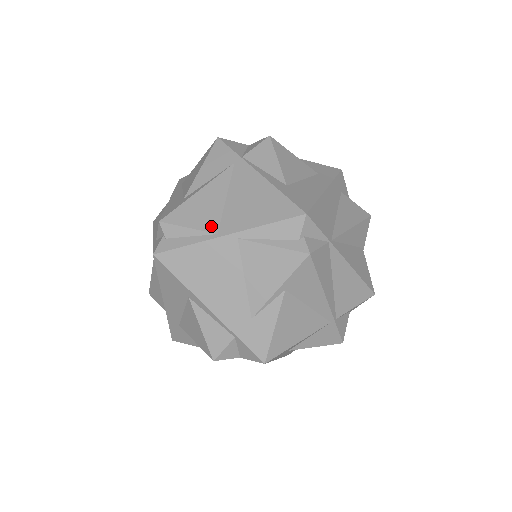
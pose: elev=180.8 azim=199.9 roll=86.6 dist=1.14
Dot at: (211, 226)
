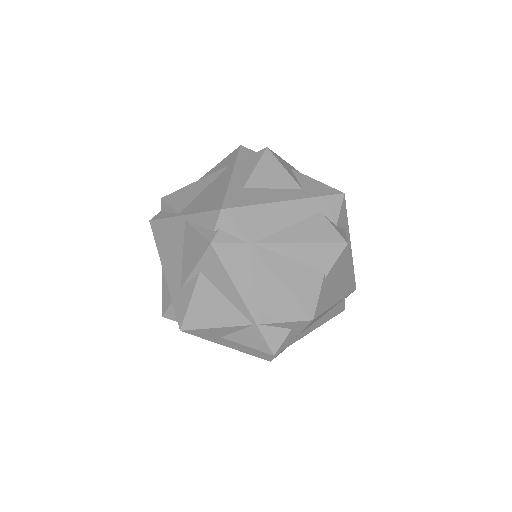
Dot at: (180, 207)
